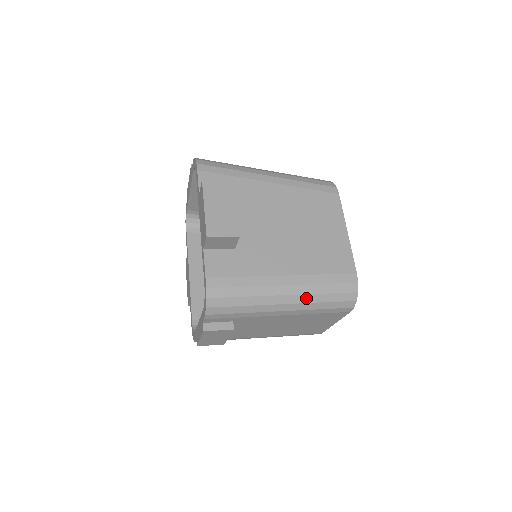
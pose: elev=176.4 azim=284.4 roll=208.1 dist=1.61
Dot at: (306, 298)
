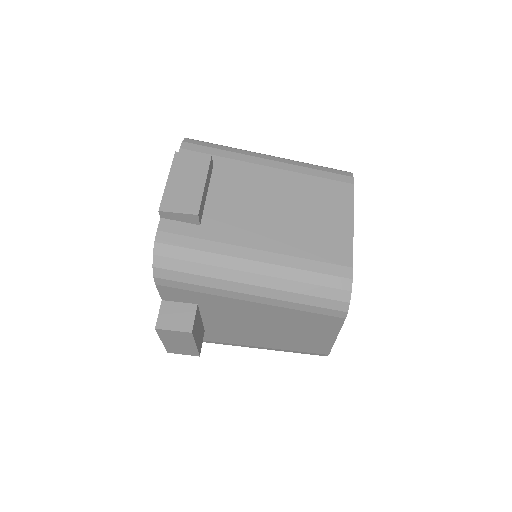
Dot at: occluded
